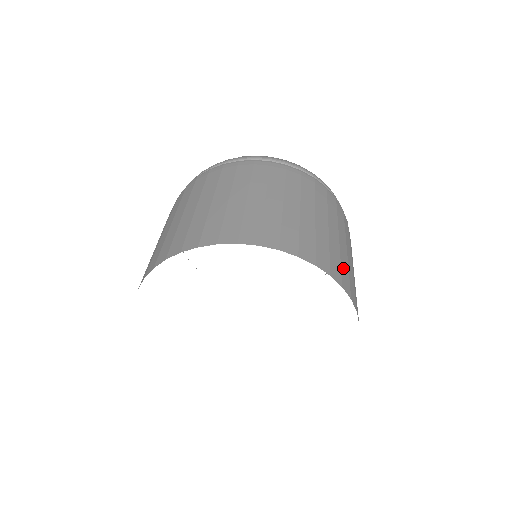
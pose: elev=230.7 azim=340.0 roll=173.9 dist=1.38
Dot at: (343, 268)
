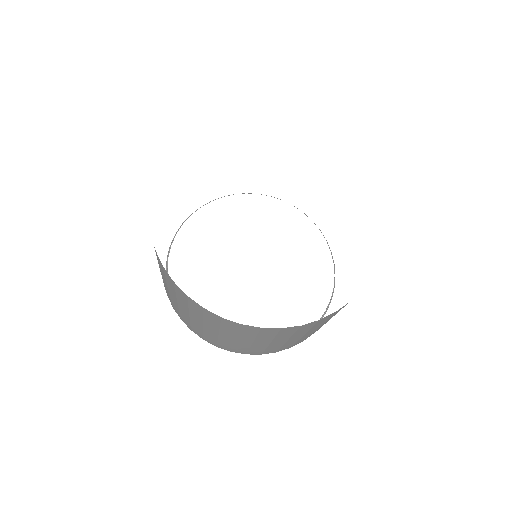
Dot at: occluded
